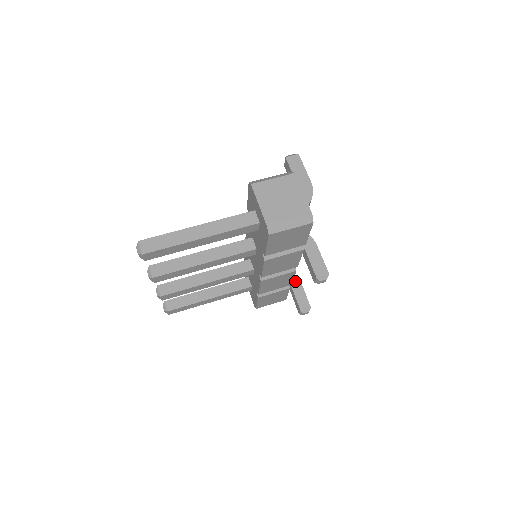
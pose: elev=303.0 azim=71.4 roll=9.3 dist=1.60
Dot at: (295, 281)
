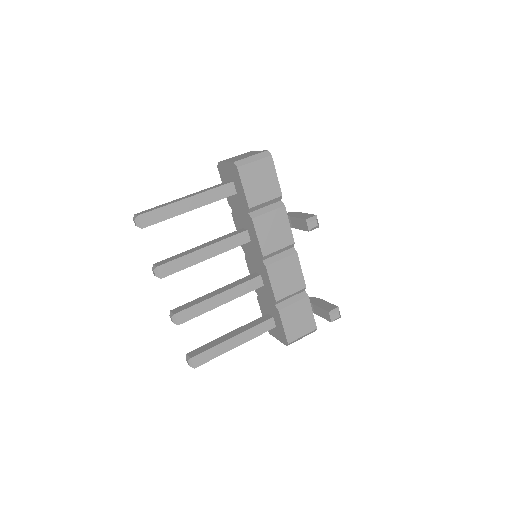
Dot at: (315, 300)
